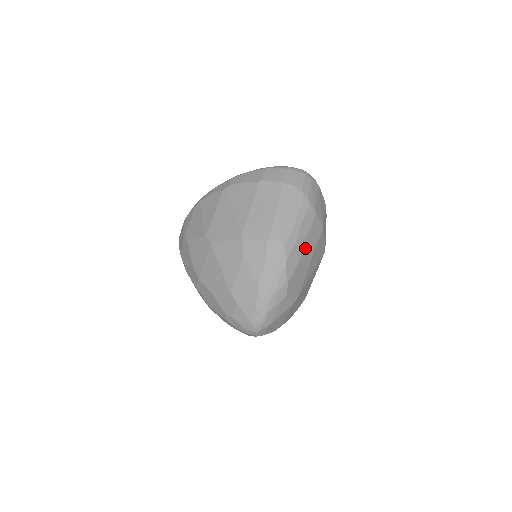
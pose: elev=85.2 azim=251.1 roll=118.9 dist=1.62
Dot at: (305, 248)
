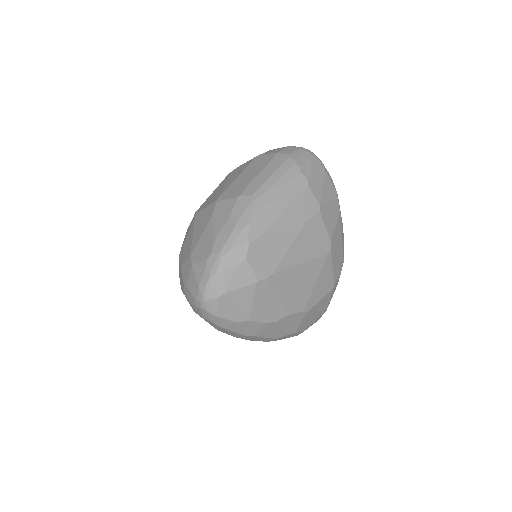
Dot at: (284, 216)
